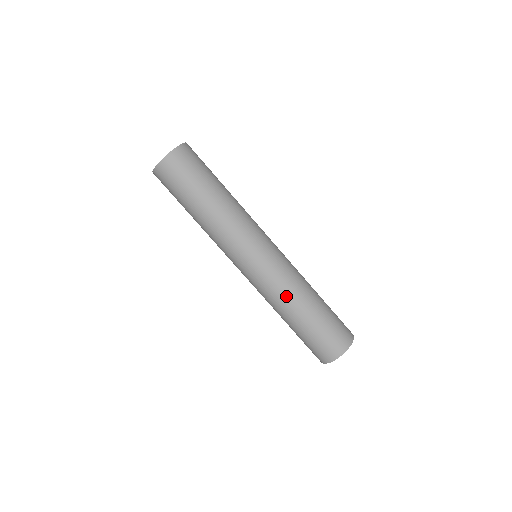
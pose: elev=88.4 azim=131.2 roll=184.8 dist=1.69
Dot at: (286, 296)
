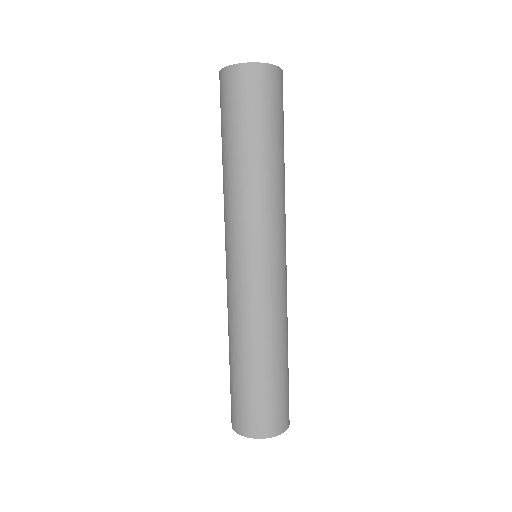
Dot at: (253, 326)
